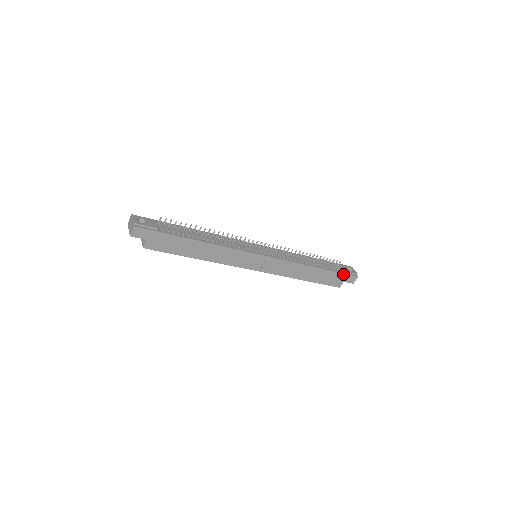
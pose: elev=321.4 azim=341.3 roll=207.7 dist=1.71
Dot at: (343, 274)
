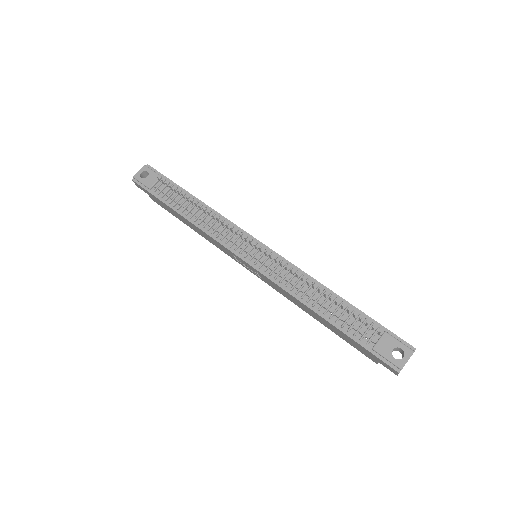
Dot at: (369, 351)
